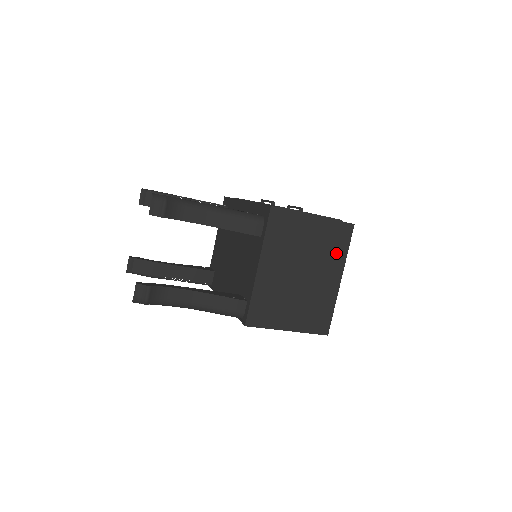
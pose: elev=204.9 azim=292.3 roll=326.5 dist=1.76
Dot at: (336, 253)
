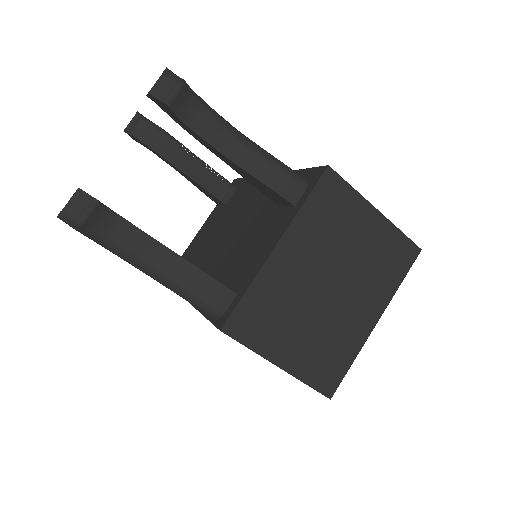
Dot at: (385, 279)
